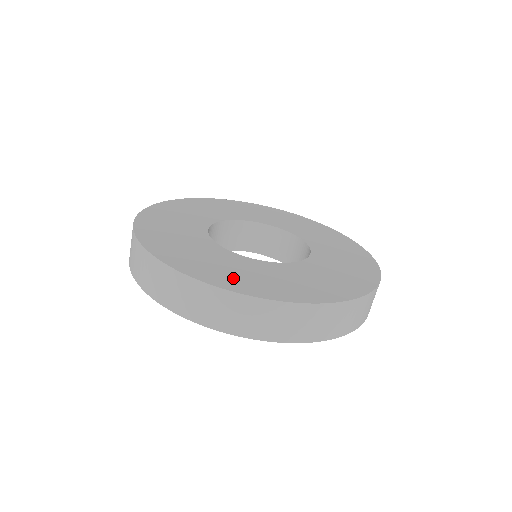
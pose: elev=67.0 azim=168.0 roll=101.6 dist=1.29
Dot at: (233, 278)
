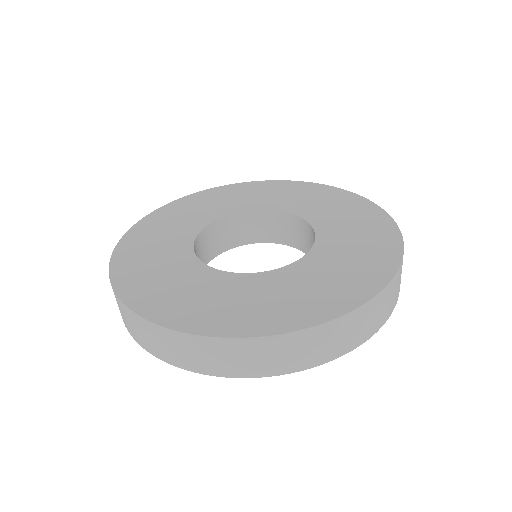
Dot at: (301, 306)
